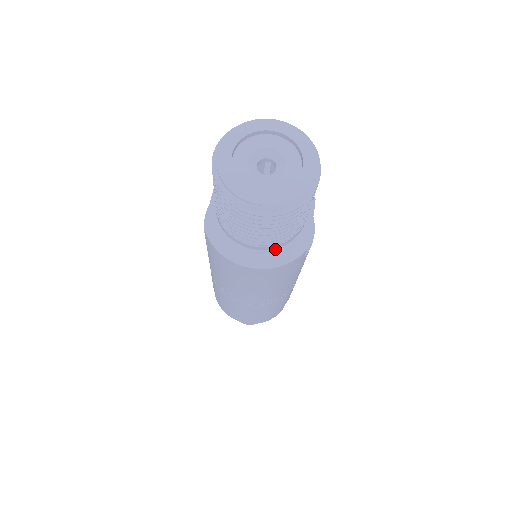
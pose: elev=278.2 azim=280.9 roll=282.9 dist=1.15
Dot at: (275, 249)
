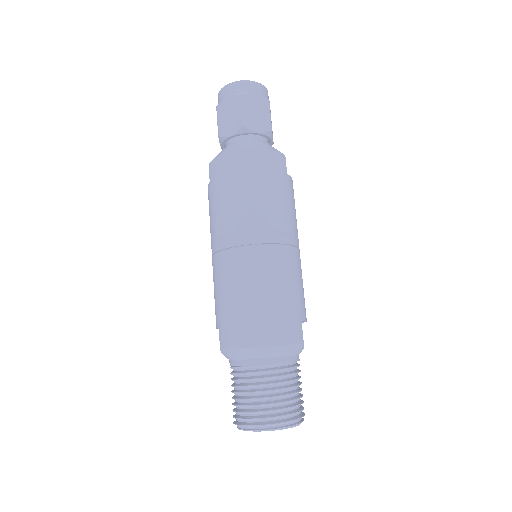
Dot at: occluded
